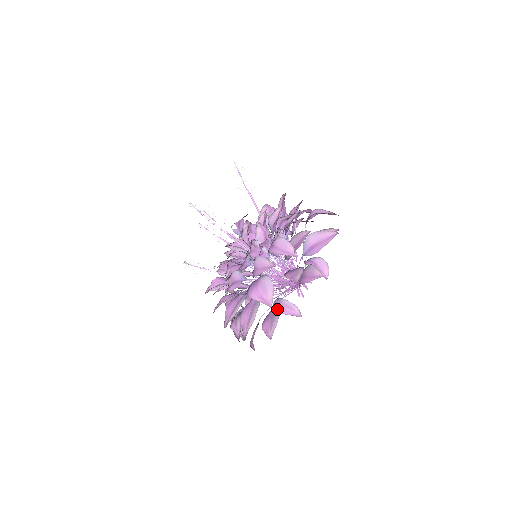
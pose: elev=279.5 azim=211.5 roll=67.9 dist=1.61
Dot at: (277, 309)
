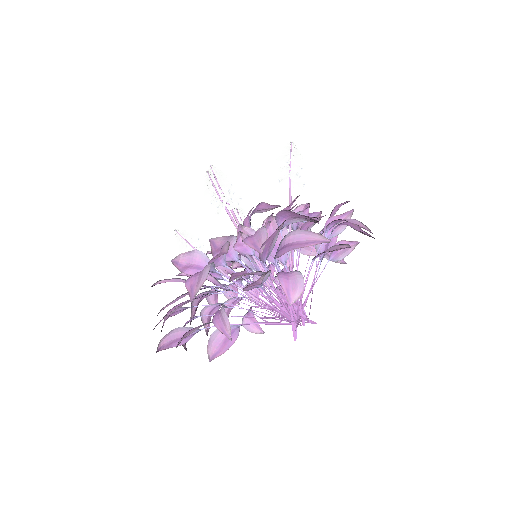
Dot at: (213, 317)
